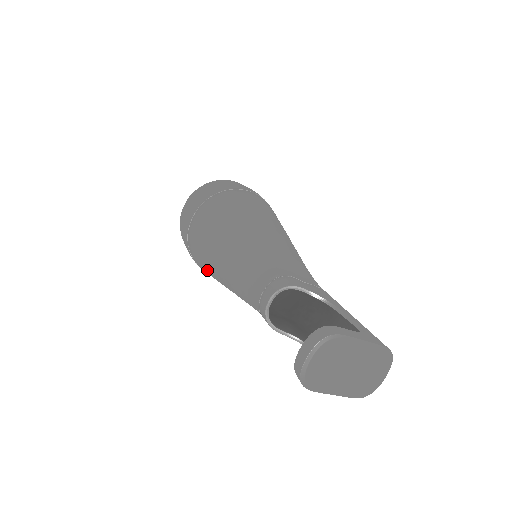
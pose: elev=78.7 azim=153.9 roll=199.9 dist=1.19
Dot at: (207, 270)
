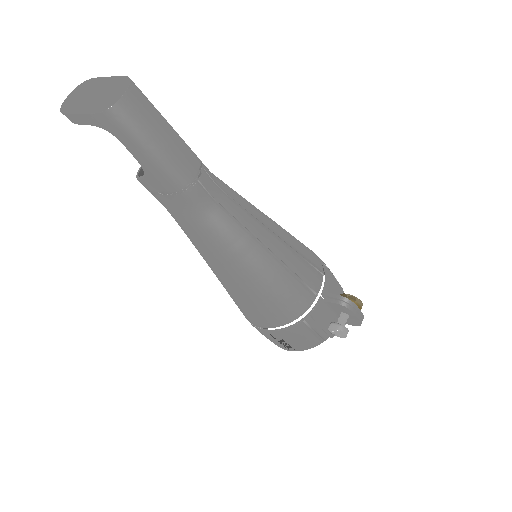
Dot at: occluded
